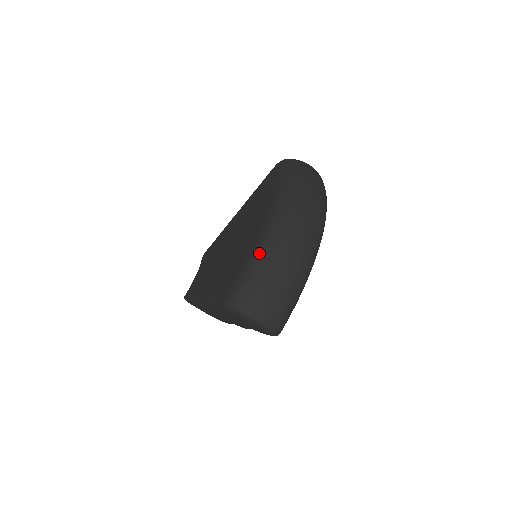
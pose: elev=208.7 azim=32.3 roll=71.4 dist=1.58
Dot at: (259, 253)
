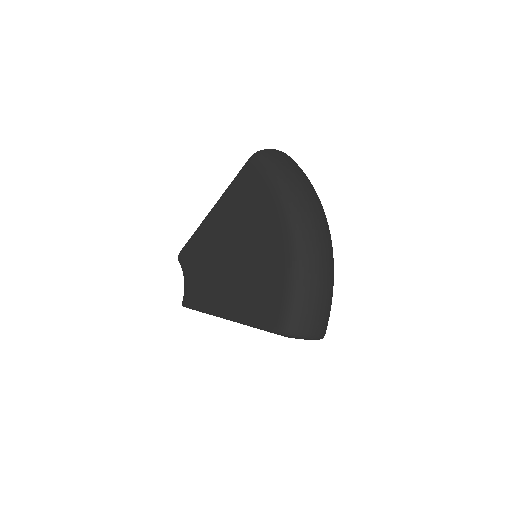
Dot at: (299, 280)
